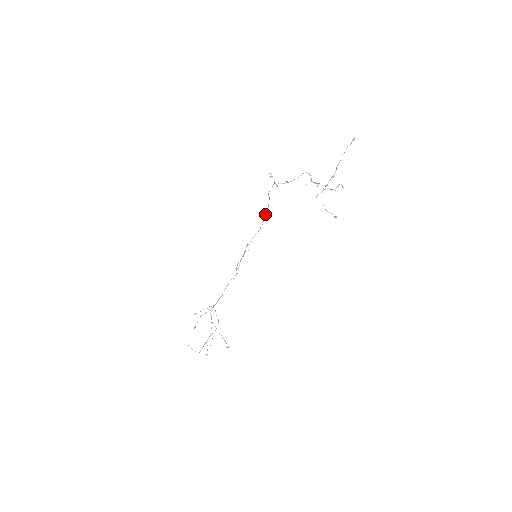
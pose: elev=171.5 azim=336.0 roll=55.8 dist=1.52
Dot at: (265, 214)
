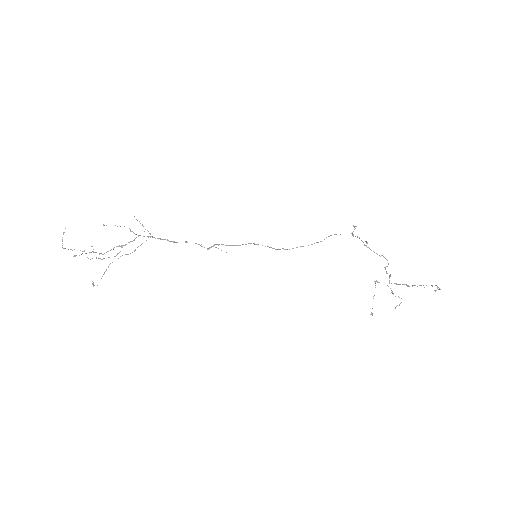
Dot at: occluded
